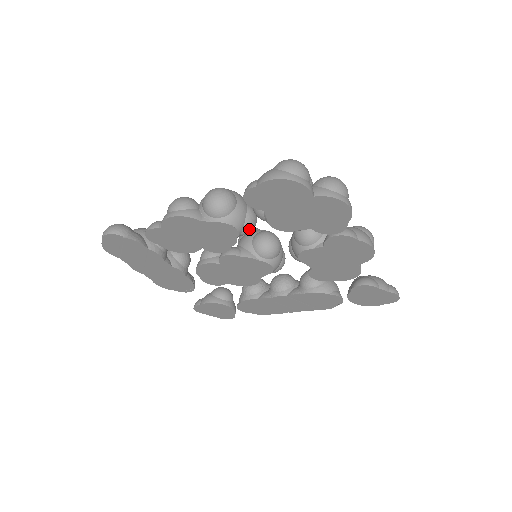
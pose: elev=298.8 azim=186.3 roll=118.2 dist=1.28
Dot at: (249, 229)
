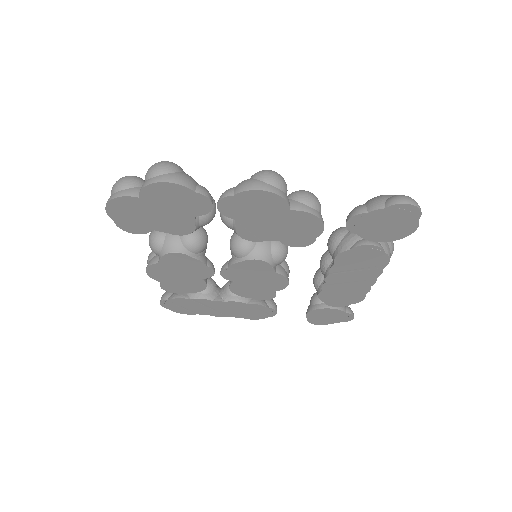
Dot at: (192, 245)
